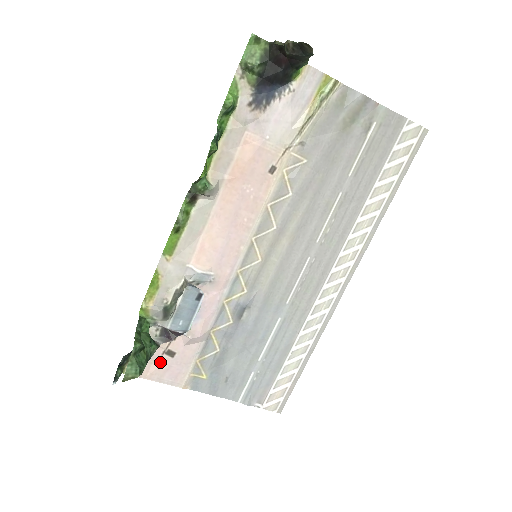
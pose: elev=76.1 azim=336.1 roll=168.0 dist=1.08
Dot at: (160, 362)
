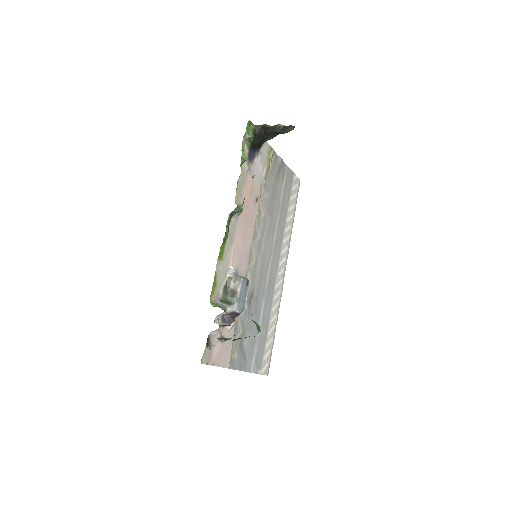
Dot at: (217, 348)
